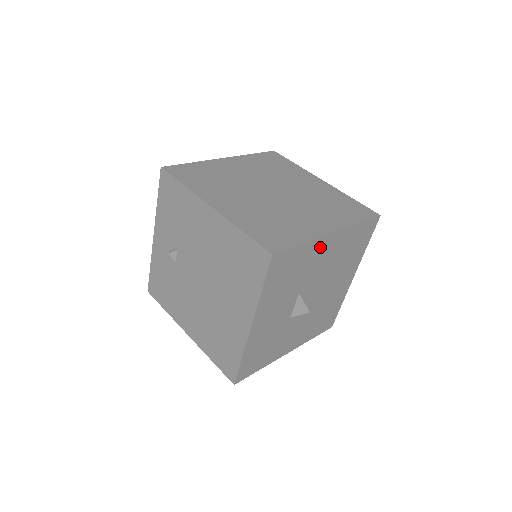
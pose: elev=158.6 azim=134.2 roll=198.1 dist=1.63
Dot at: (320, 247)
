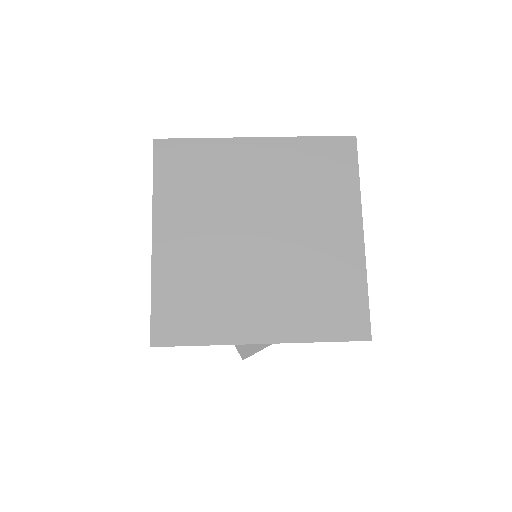
Dot at: occluded
